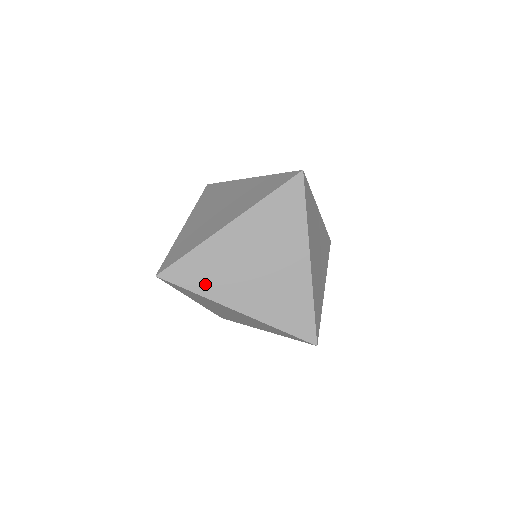
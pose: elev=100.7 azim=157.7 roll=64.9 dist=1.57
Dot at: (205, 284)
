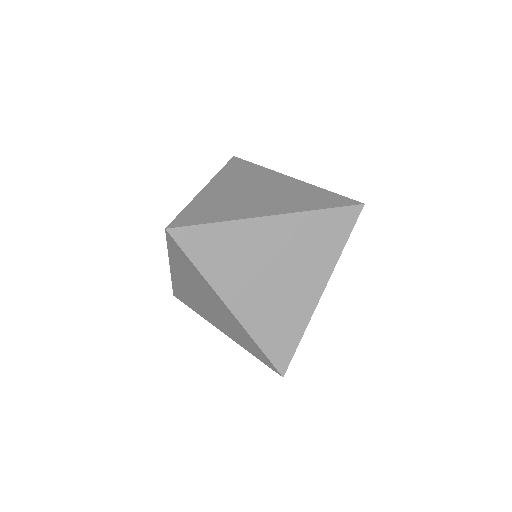
Dot at: (212, 264)
